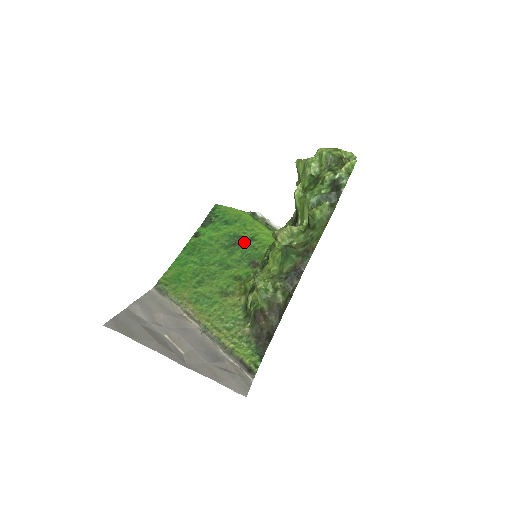
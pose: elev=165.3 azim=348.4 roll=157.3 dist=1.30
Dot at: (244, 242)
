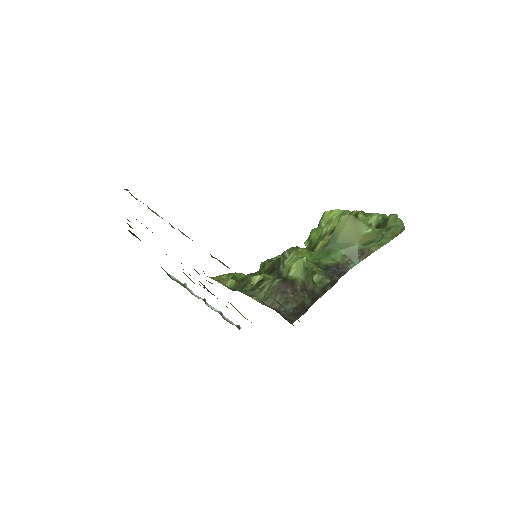
Dot at: occluded
